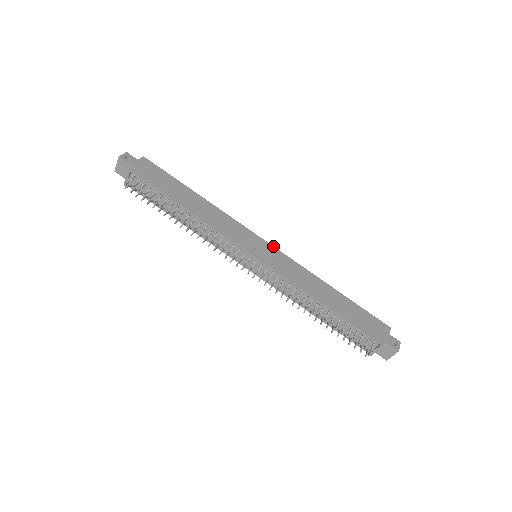
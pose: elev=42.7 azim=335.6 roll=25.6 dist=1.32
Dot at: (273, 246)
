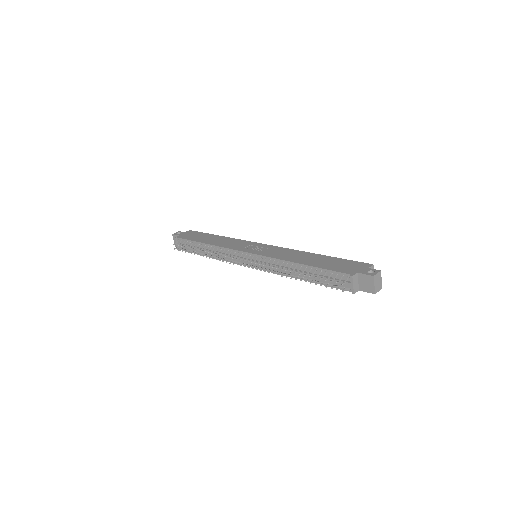
Dot at: (269, 245)
